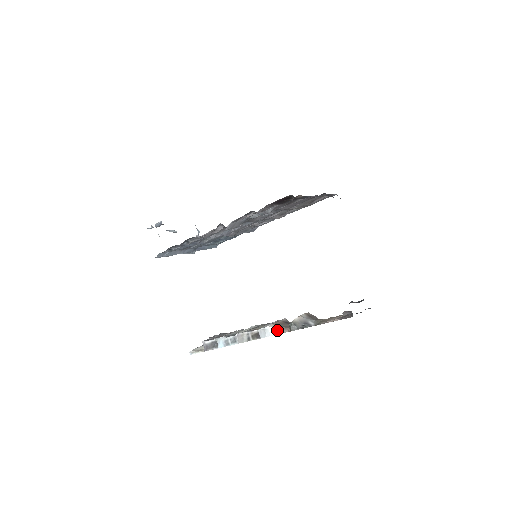
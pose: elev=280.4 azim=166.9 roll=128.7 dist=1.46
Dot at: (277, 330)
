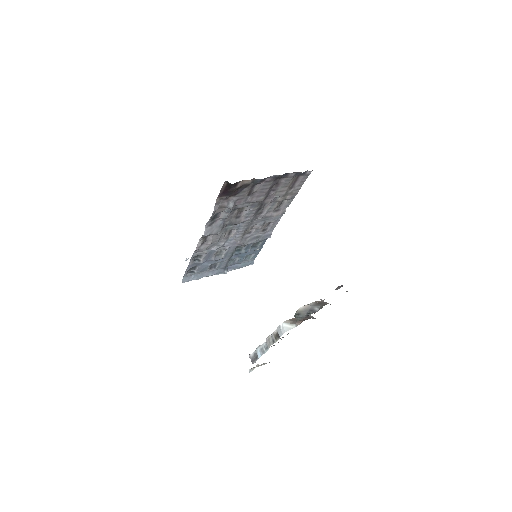
Dot at: (291, 325)
